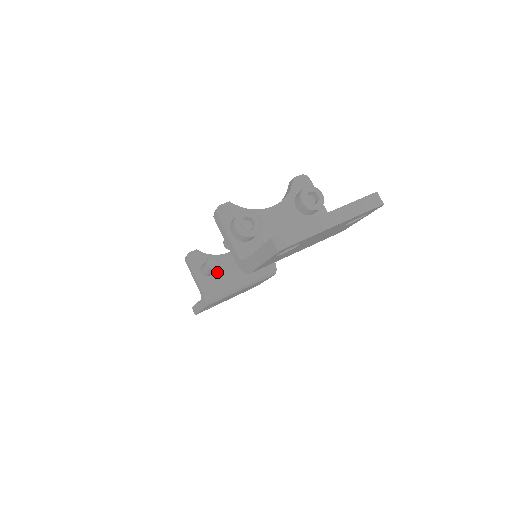
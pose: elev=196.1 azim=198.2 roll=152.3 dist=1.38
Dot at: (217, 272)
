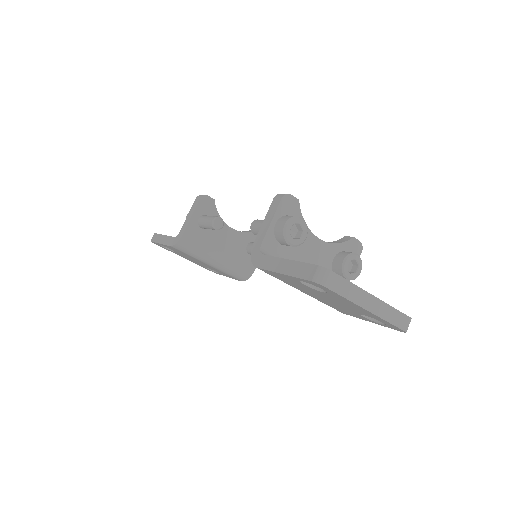
Dot at: (209, 232)
